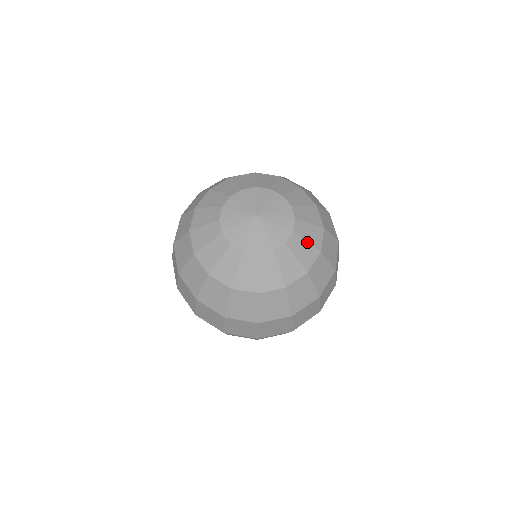
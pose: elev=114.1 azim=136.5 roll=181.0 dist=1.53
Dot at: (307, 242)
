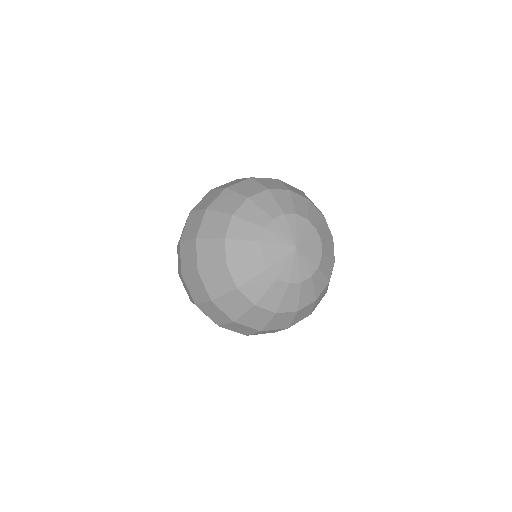
Dot at: (327, 239)
